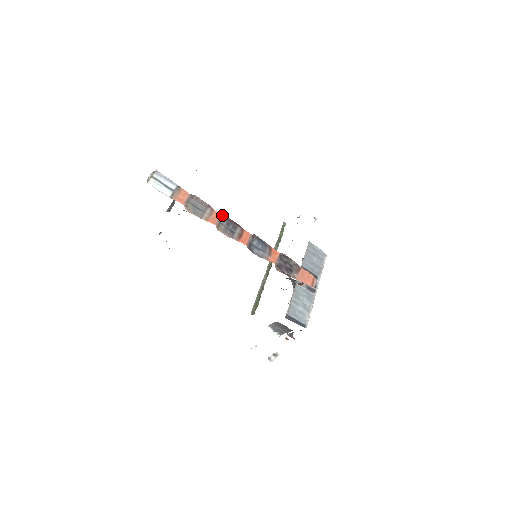
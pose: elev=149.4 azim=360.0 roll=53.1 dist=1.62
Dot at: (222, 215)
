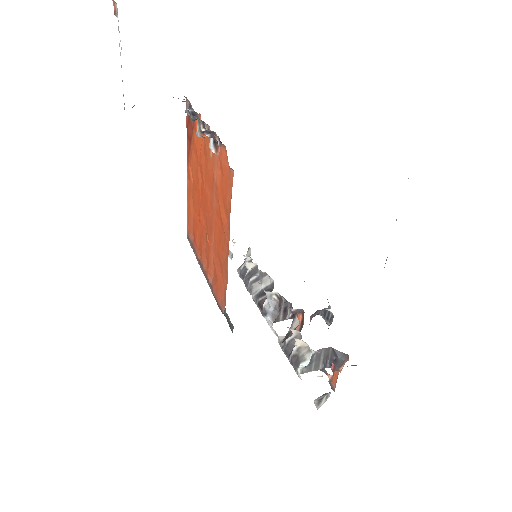
Dot at: occluded
